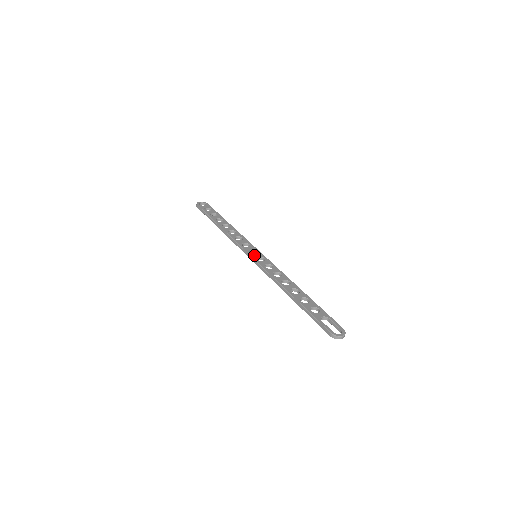
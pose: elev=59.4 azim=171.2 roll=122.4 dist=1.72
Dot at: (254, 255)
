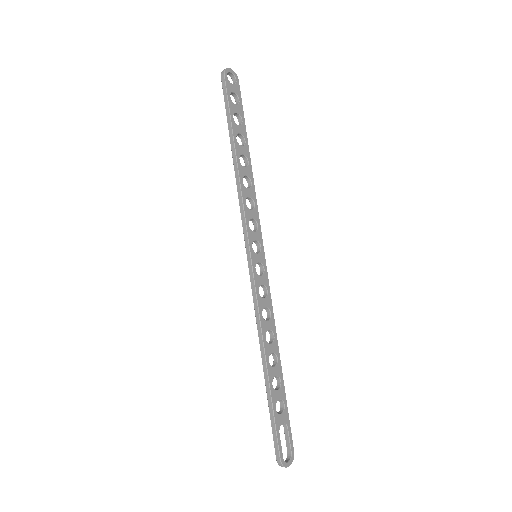
Dot at: (255, 256)
